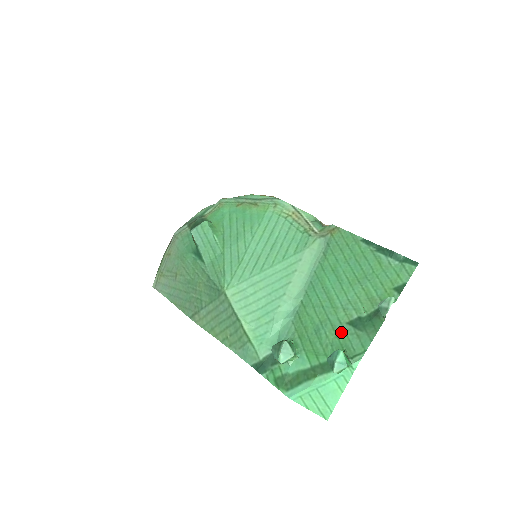
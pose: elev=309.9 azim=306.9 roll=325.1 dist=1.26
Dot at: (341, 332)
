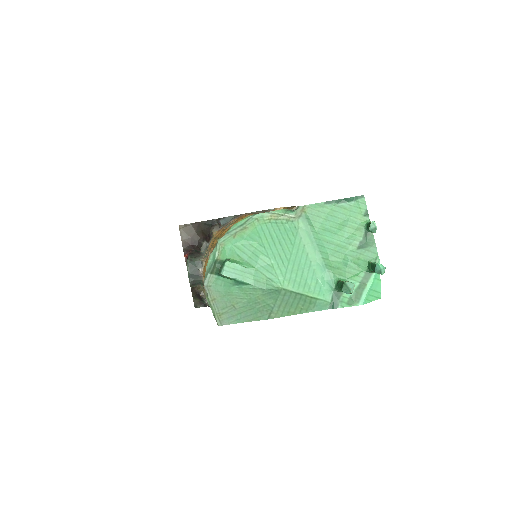
Dot at: (359, 256)
